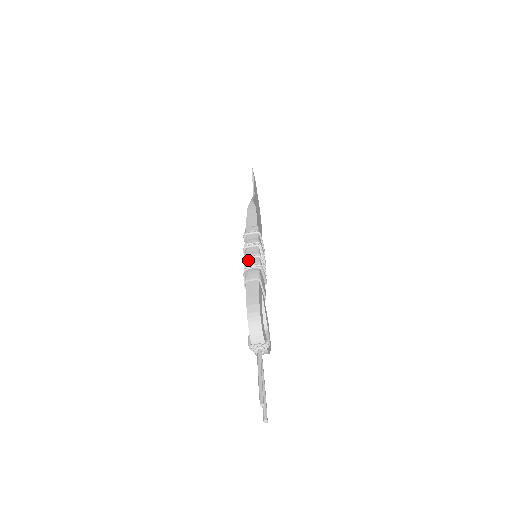
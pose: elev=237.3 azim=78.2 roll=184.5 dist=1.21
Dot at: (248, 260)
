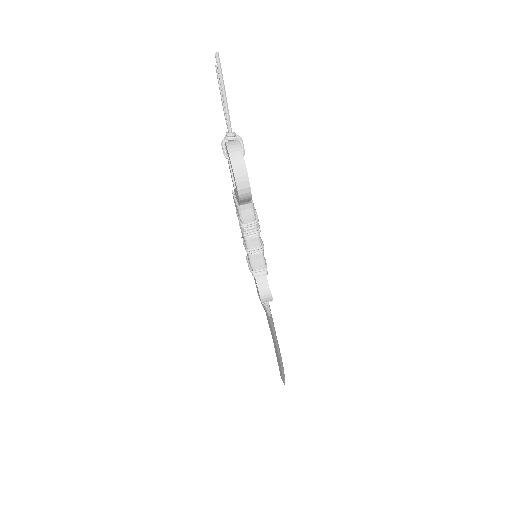
Dot at: occluded
